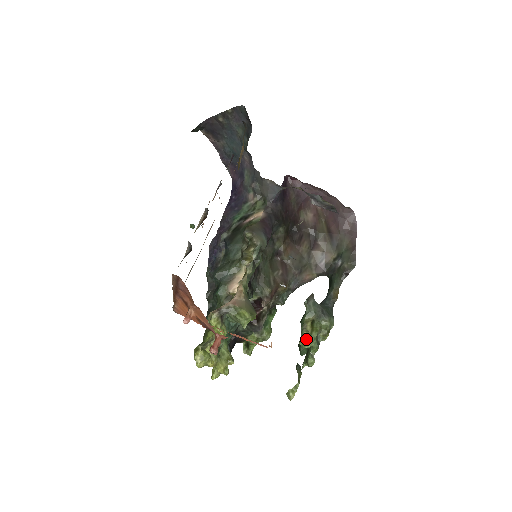
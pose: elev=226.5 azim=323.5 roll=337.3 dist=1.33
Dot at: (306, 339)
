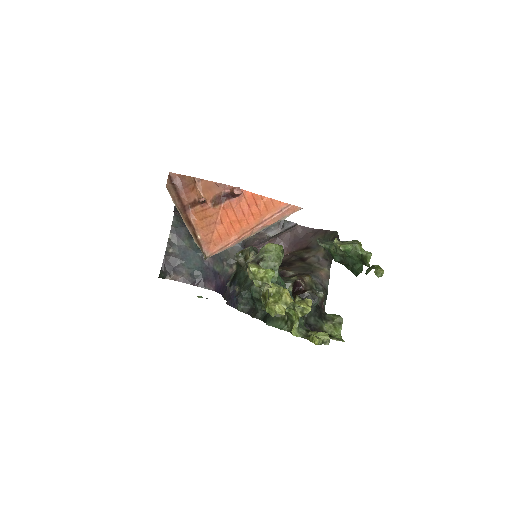
Dot at: (342, 244)
